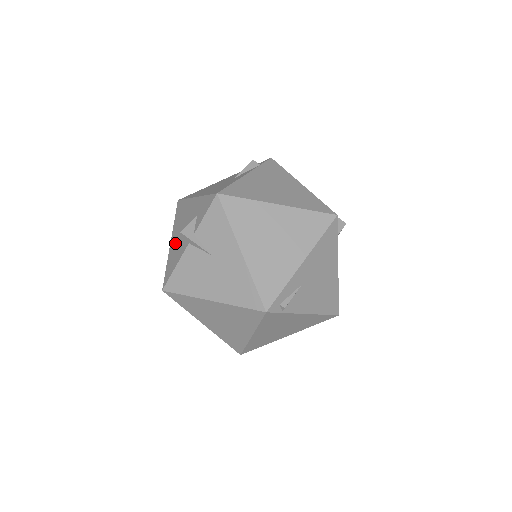
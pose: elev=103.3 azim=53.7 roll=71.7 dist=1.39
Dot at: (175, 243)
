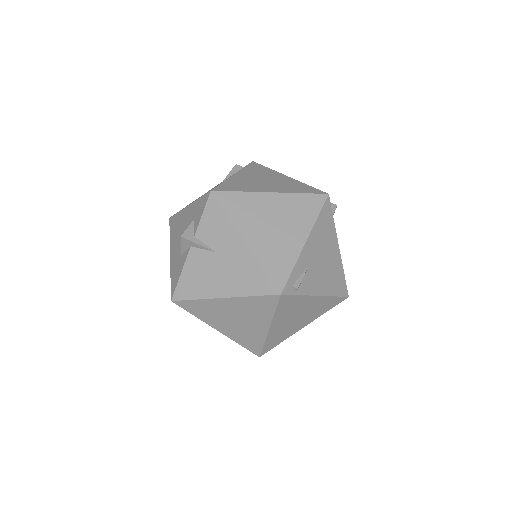
Dot at: (175, 254)
